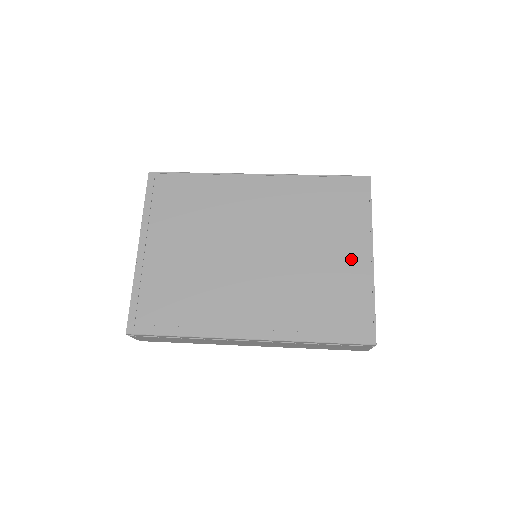
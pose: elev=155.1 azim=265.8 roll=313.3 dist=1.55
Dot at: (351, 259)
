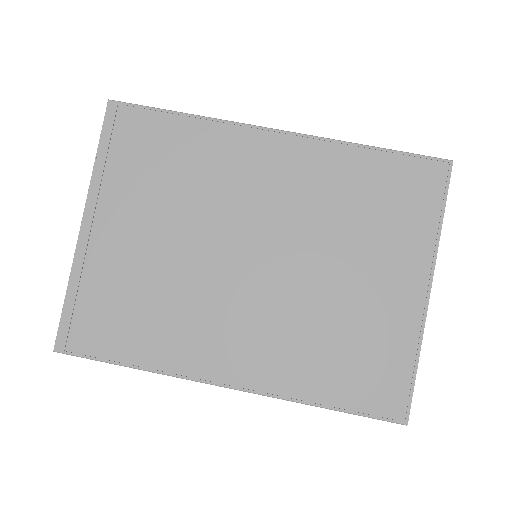
Dot at: (396, 292)
